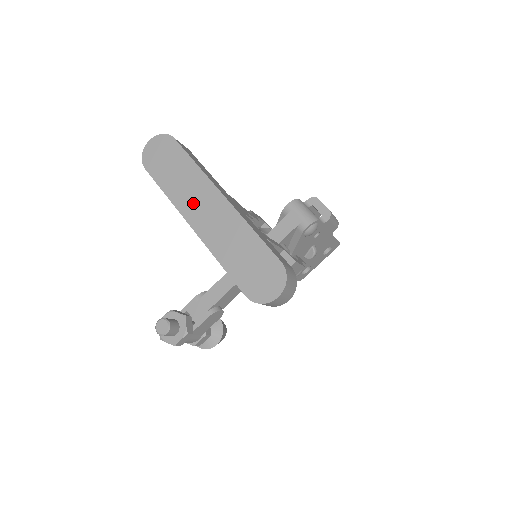
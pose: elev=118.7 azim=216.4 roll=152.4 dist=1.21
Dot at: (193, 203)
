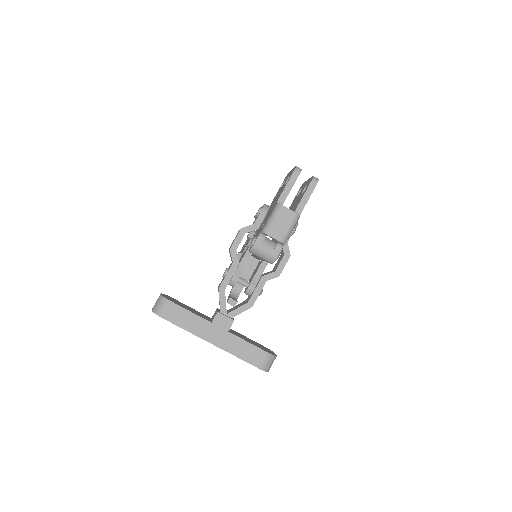
Dot at: occluded
